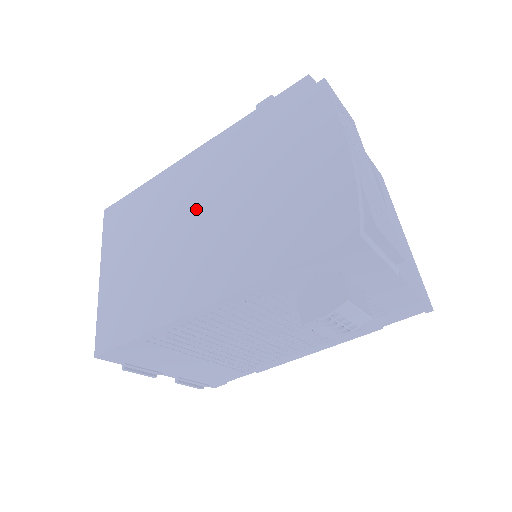
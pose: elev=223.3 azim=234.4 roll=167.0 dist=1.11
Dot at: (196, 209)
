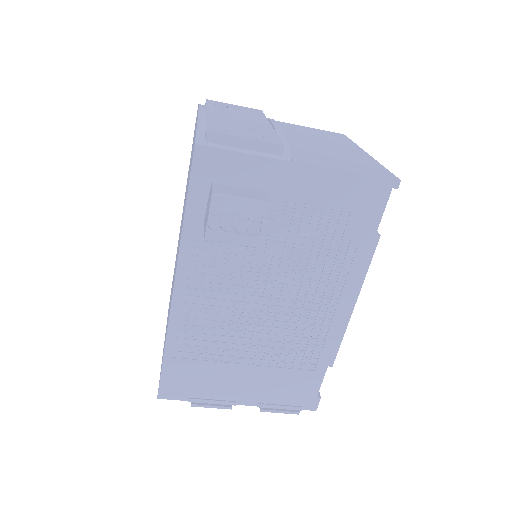
Dot at: occluded
